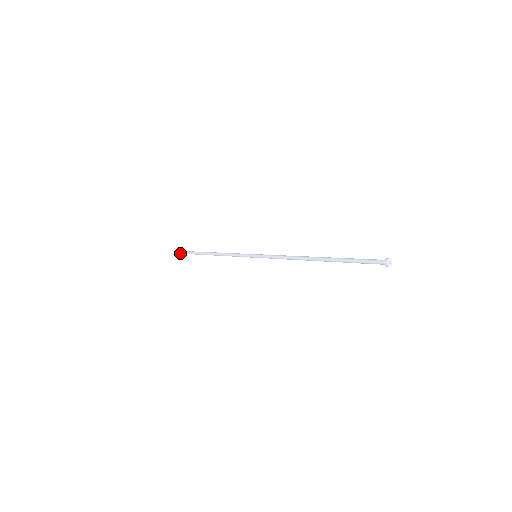
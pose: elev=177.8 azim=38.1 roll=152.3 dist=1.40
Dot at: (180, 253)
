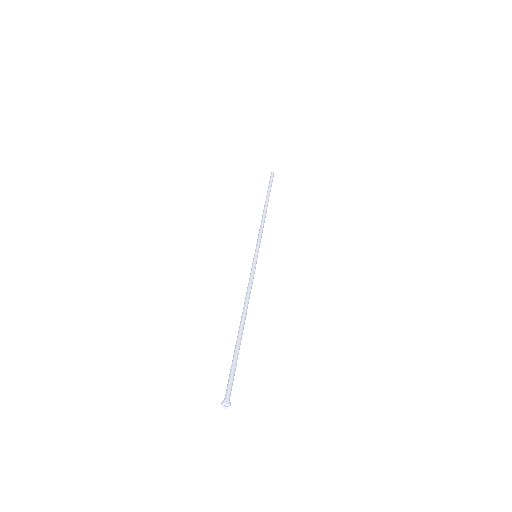
Dot at: occluded
